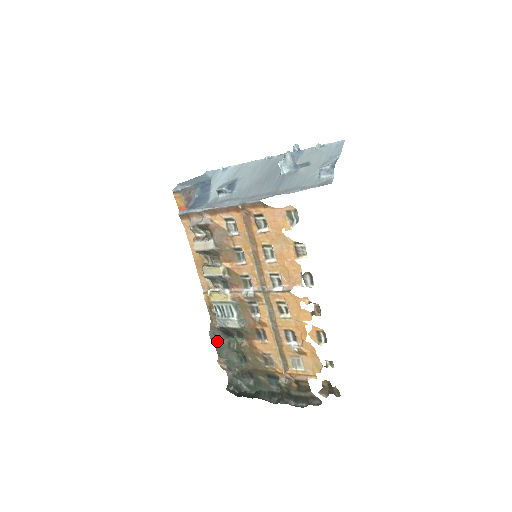
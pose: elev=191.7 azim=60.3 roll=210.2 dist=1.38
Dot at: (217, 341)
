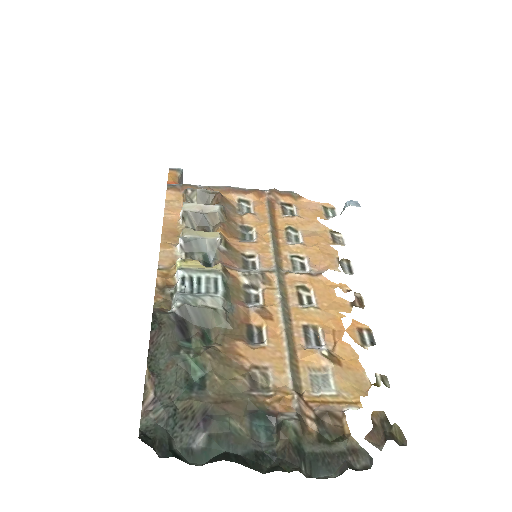
Dot at: (160, 332)
